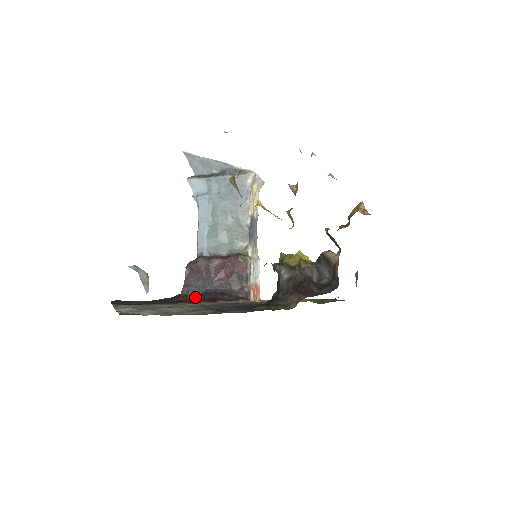
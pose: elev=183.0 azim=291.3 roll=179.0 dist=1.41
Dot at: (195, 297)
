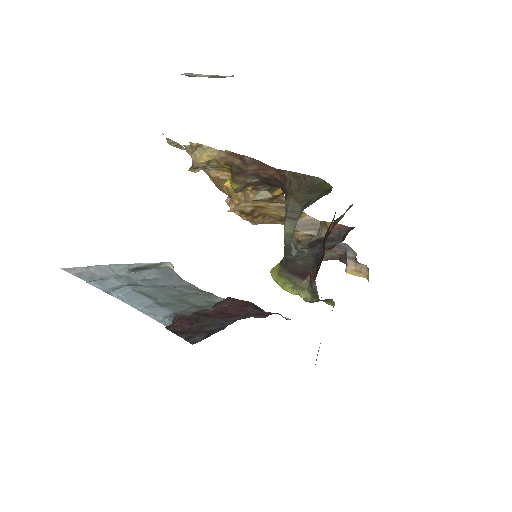
Dot at: occluded
